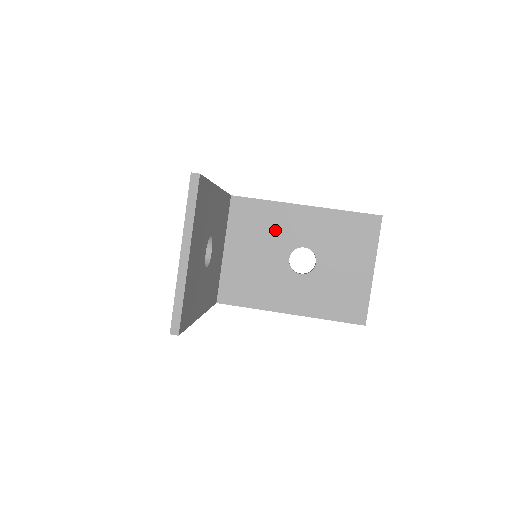
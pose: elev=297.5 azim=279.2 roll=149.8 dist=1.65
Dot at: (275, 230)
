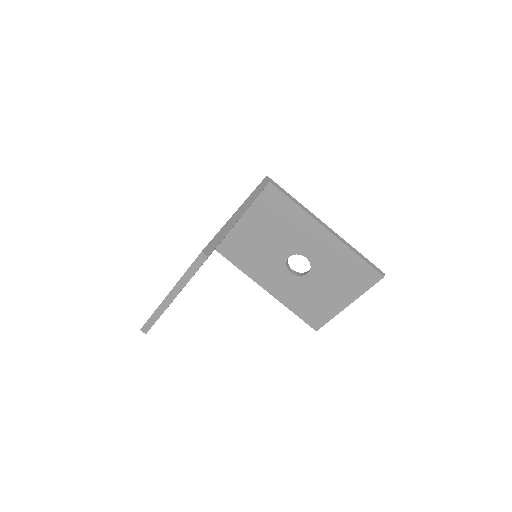
Dot at: (290, 231)
